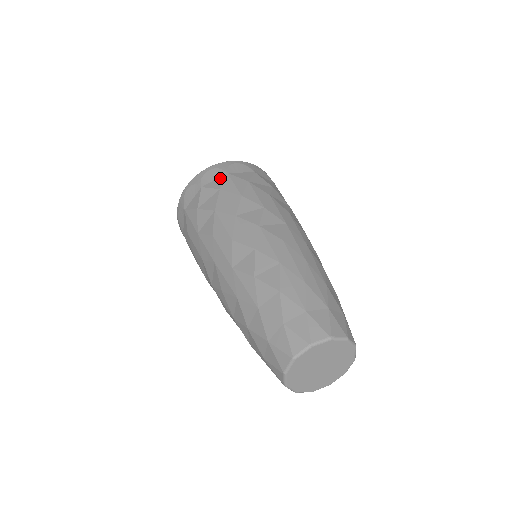
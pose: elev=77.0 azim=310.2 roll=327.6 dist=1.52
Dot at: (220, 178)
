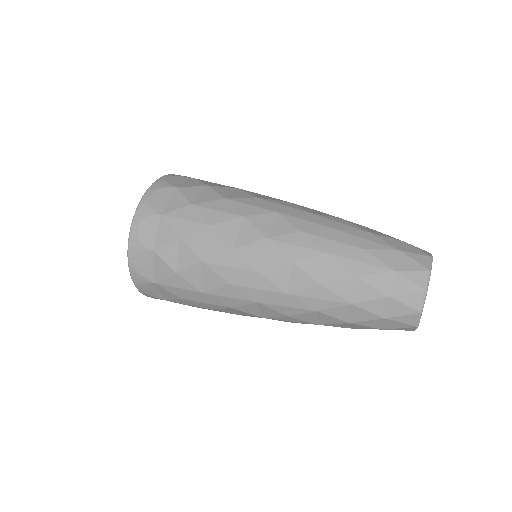
Dot at: (161, 226)
